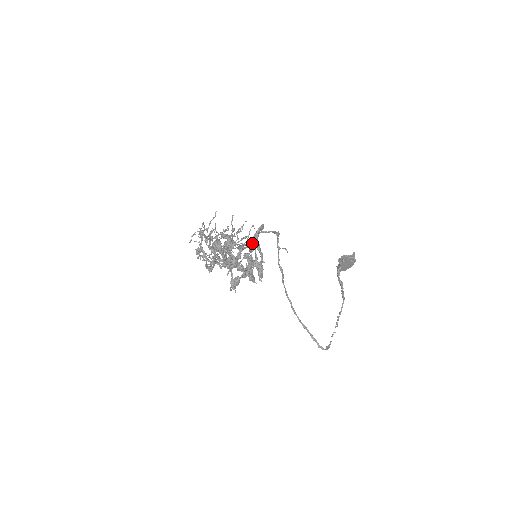
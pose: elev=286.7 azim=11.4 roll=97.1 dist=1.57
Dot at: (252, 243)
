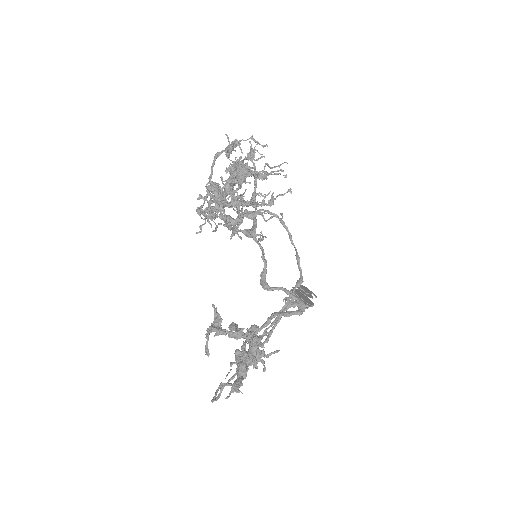
Dot at: (273, 290)
